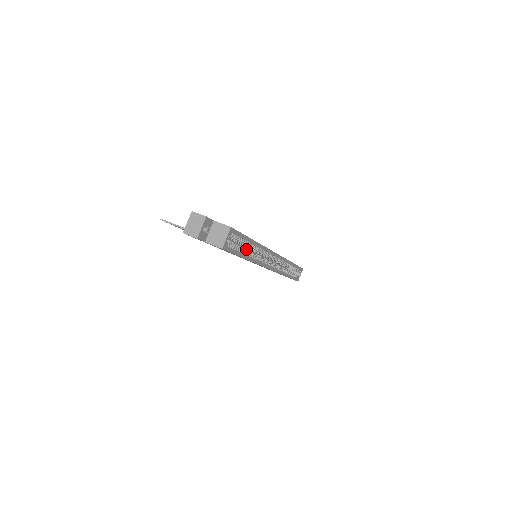
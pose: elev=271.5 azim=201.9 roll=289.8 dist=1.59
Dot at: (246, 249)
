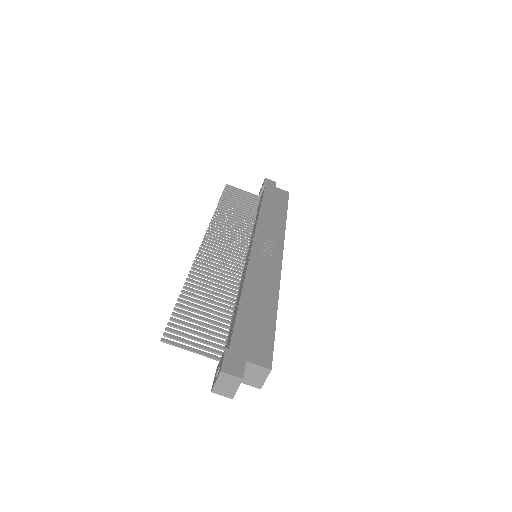
Dot at: occluded
